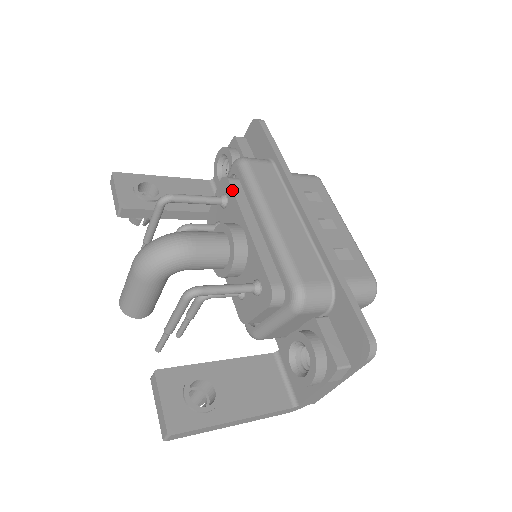
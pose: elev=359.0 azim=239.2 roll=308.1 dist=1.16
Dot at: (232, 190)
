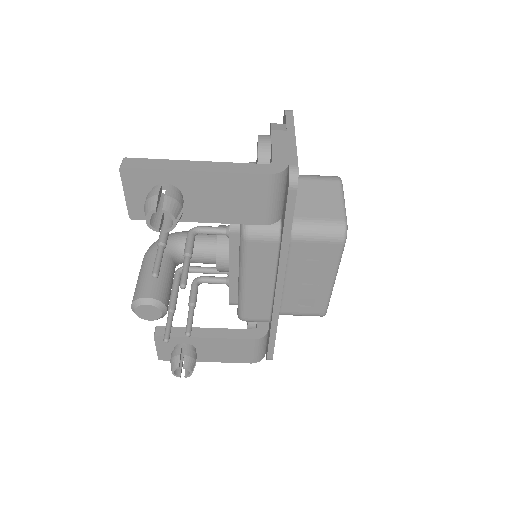
Dot at: occluded
